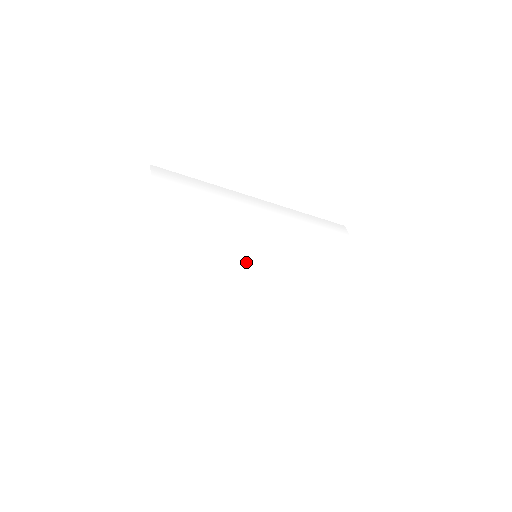
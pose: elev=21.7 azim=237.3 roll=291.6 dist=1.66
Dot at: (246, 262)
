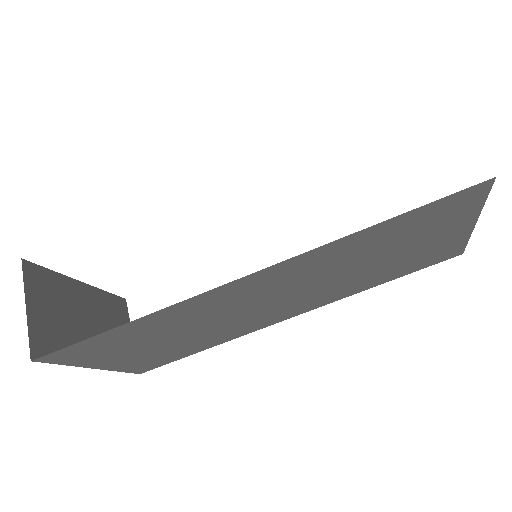
Dot at: occluded
